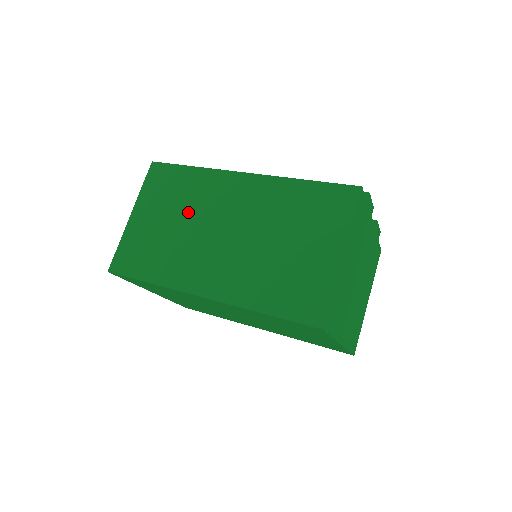
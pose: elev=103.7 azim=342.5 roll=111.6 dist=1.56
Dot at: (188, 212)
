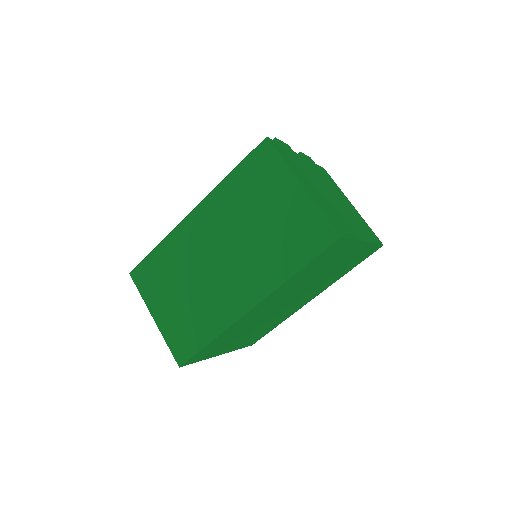
Dot at: (185, 274)
